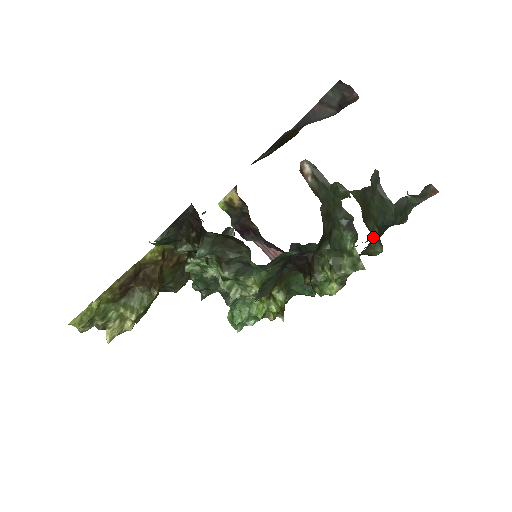
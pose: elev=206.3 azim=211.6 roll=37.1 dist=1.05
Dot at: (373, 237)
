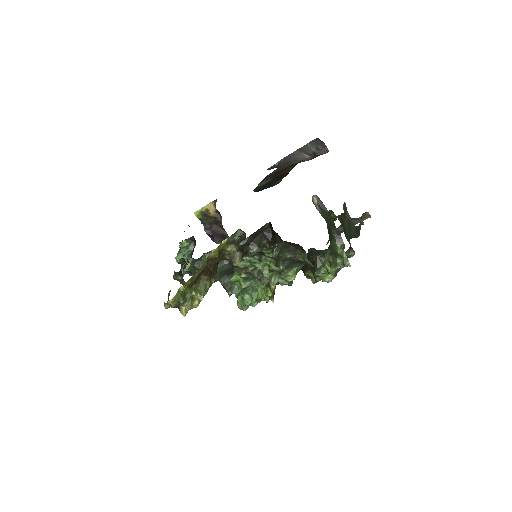
Dot at: (350, 246)
